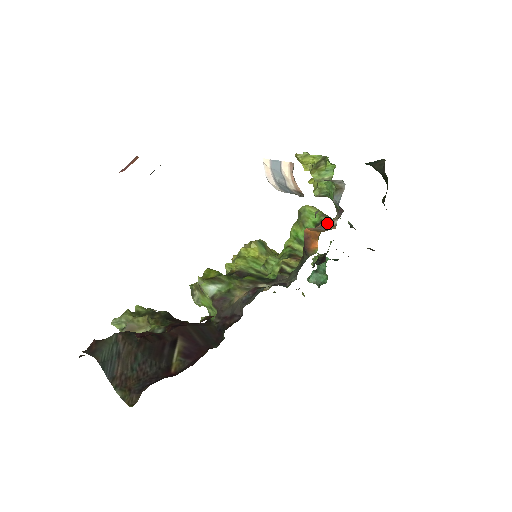
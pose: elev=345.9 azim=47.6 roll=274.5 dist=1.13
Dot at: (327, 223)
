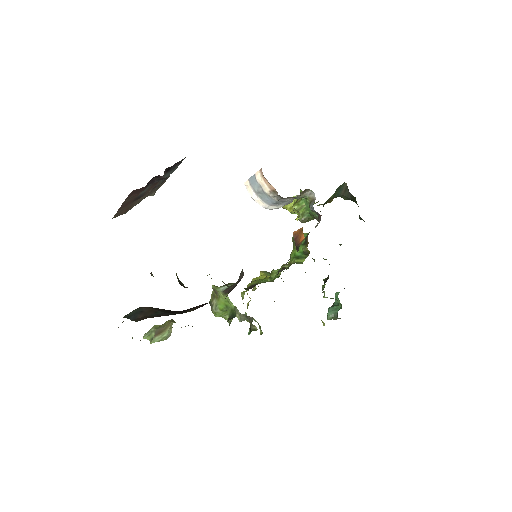
Dot at: occluded
